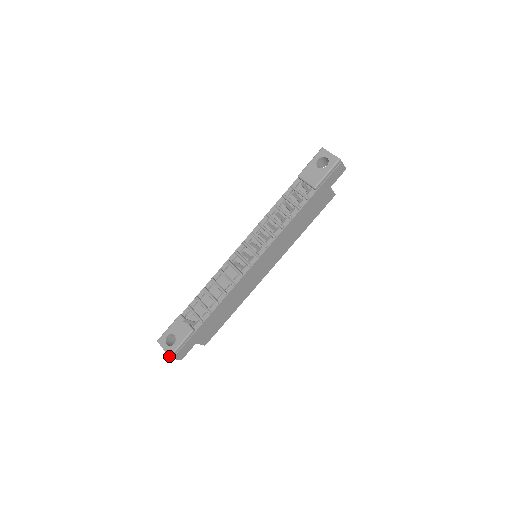
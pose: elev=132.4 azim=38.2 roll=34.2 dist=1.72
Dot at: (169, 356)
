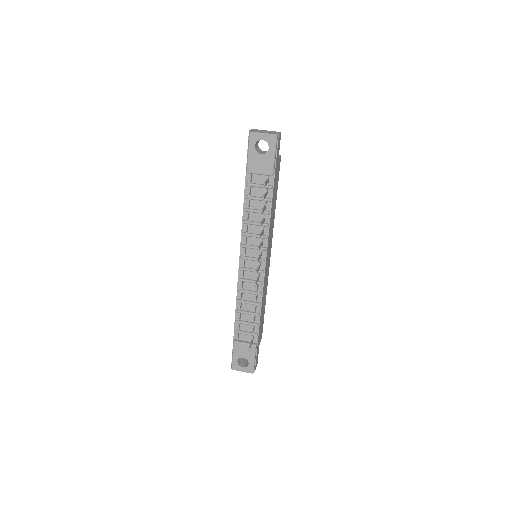
Dot at: (252, 373)
